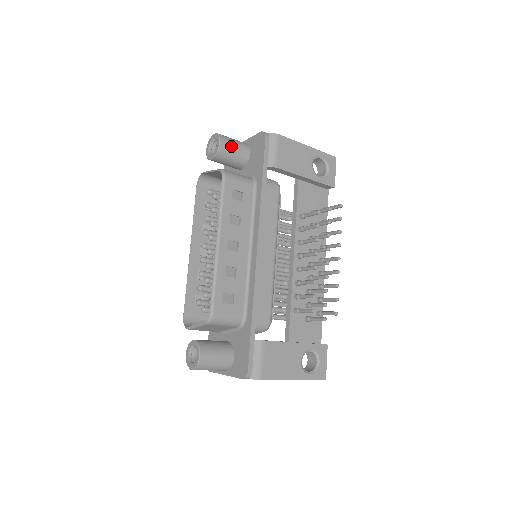
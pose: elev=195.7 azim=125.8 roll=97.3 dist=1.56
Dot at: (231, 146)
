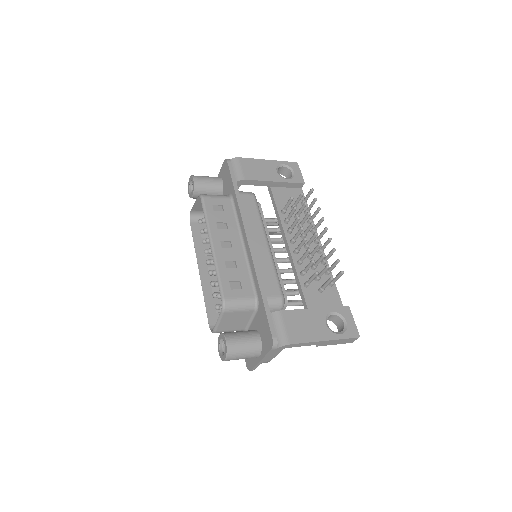
Dot at: (204, 180)
